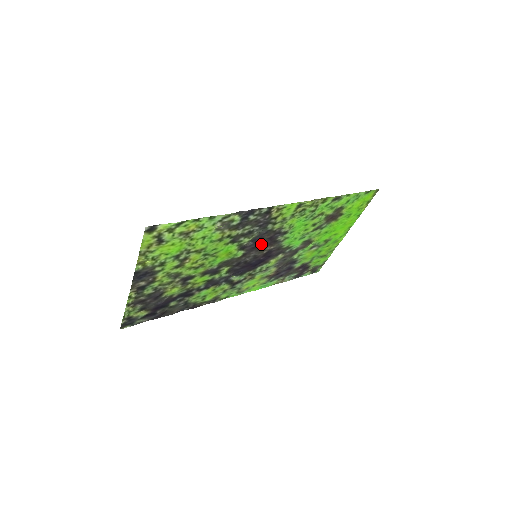
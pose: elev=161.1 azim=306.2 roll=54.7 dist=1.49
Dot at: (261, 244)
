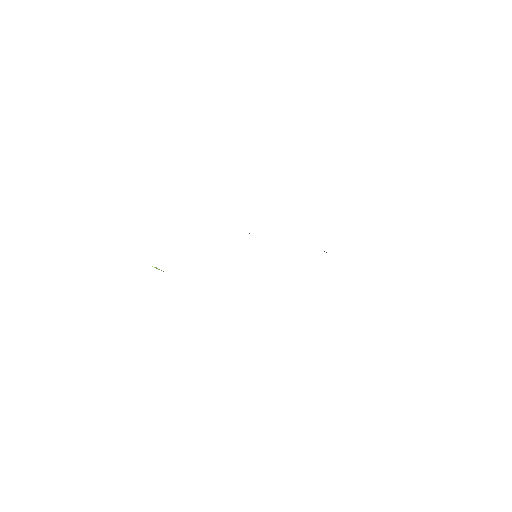
Dot at: occluded
